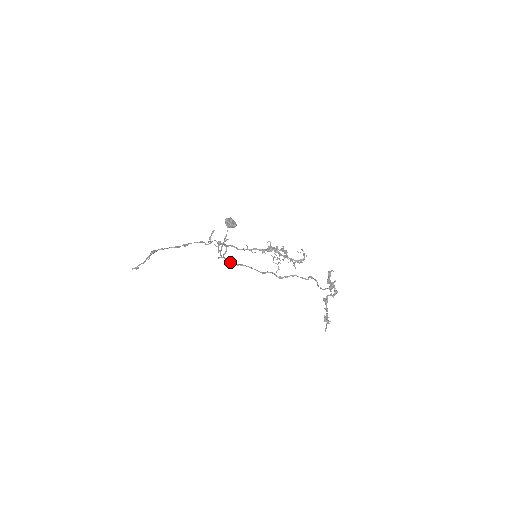
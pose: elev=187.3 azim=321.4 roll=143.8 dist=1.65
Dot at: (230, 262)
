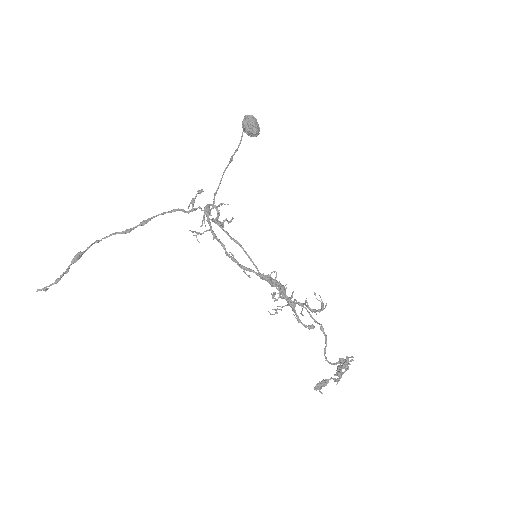
Dot at: (221, 228)
